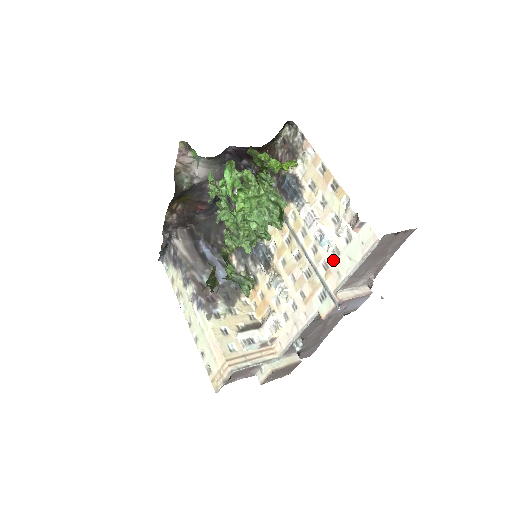
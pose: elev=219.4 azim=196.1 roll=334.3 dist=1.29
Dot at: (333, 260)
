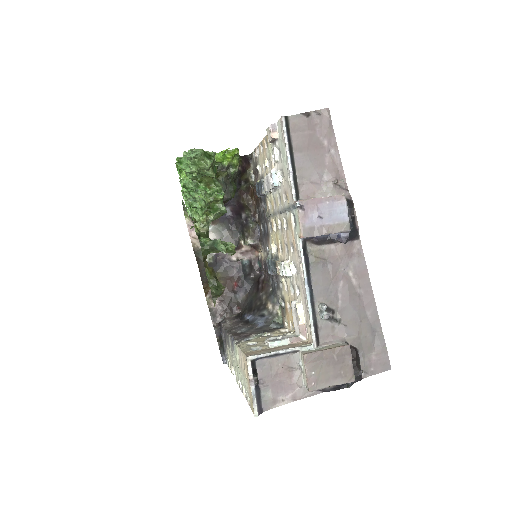
Dot at: (284, 182)
